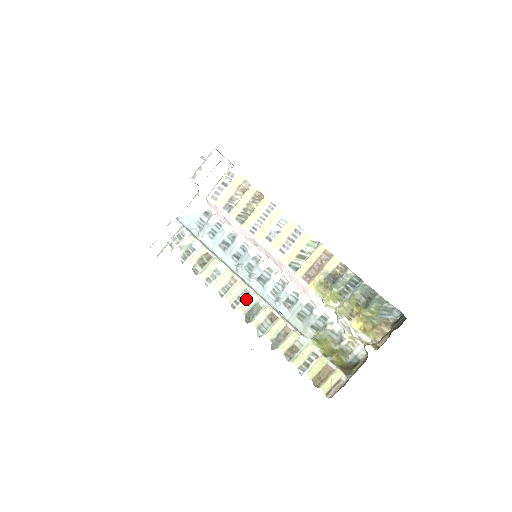
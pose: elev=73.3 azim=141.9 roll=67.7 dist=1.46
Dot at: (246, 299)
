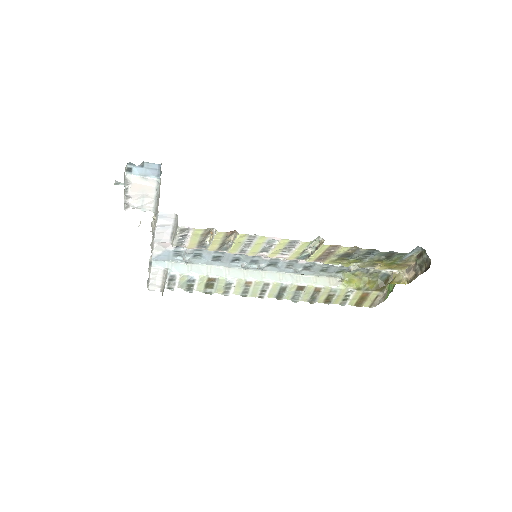
Dot at: (269, 289)
